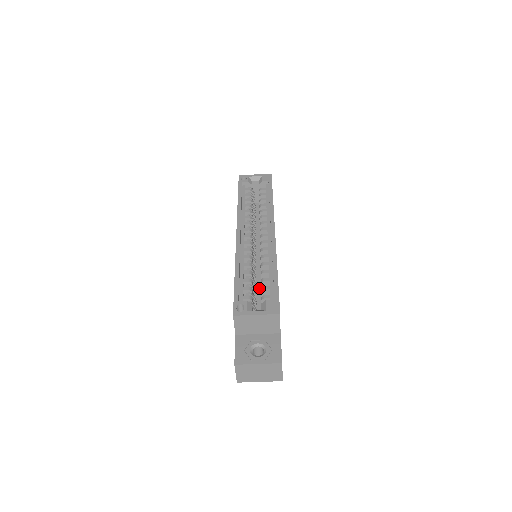
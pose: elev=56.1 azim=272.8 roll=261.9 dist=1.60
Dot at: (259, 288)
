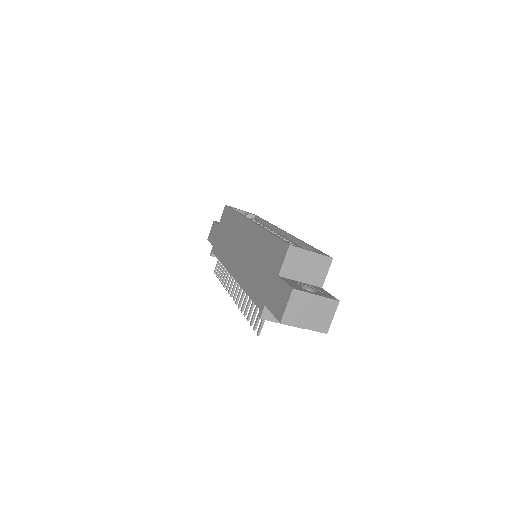
Dot at: occluded
